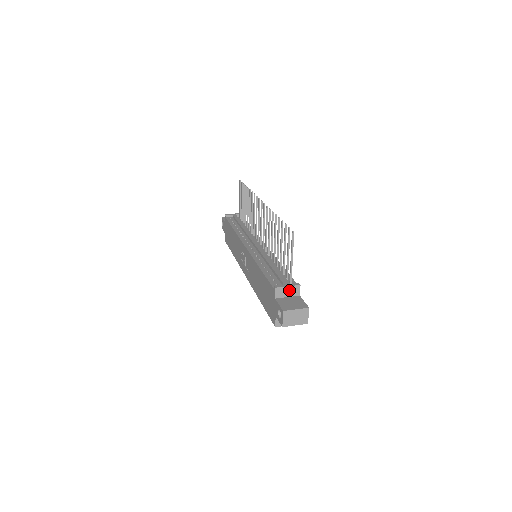
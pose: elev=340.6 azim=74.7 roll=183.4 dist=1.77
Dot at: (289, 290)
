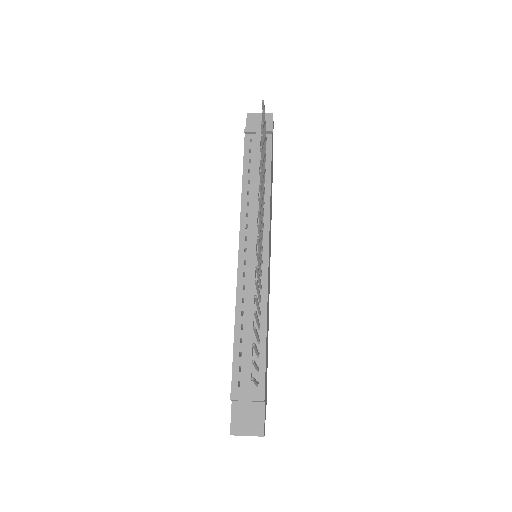
Dot at: occluded
